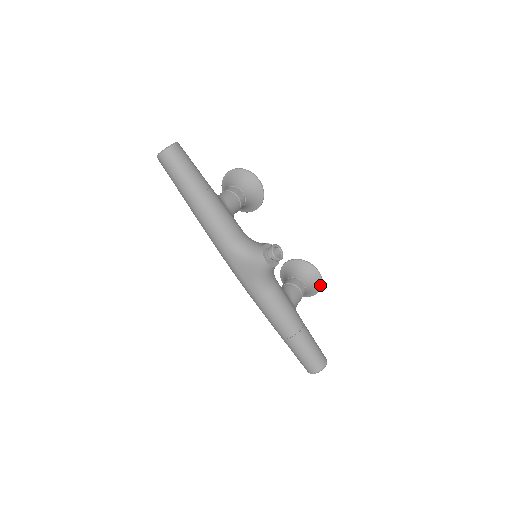
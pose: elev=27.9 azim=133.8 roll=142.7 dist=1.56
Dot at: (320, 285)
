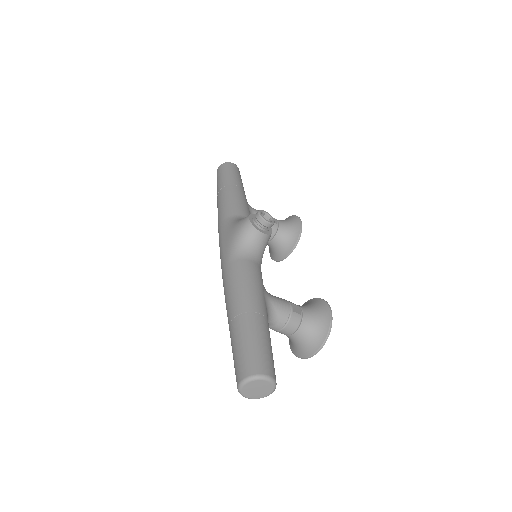
Dot at: (327, 328)
